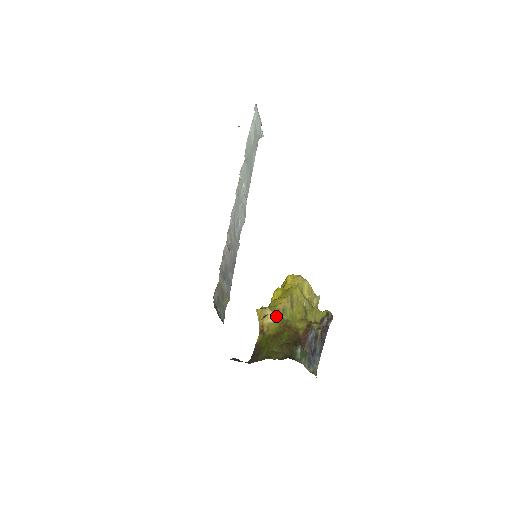
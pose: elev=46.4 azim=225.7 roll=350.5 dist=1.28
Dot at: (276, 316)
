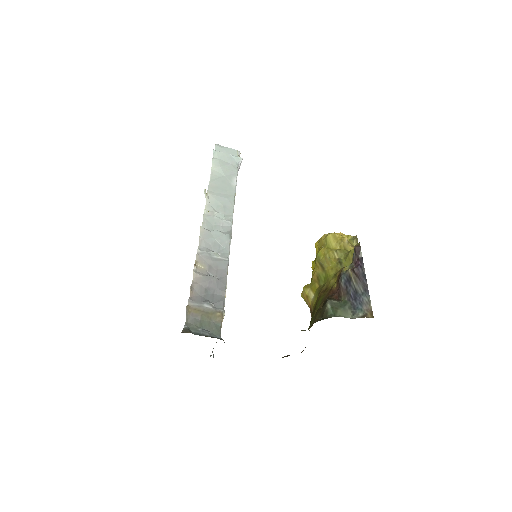
Dot at: (314, 289)
